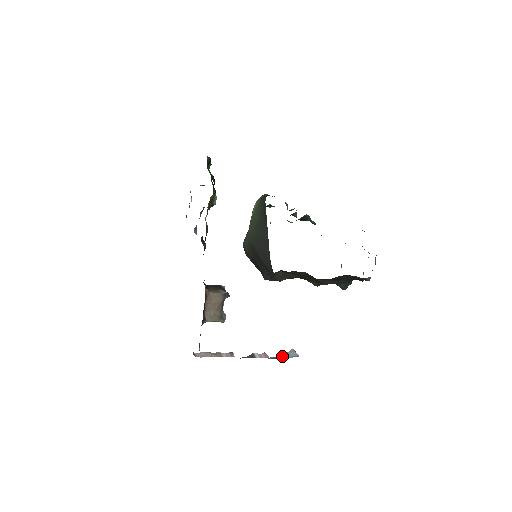
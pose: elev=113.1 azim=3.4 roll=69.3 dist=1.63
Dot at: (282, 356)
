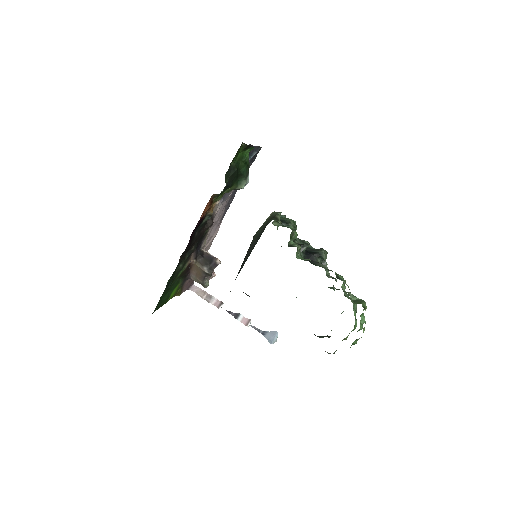
Dot at: (263, 331)
